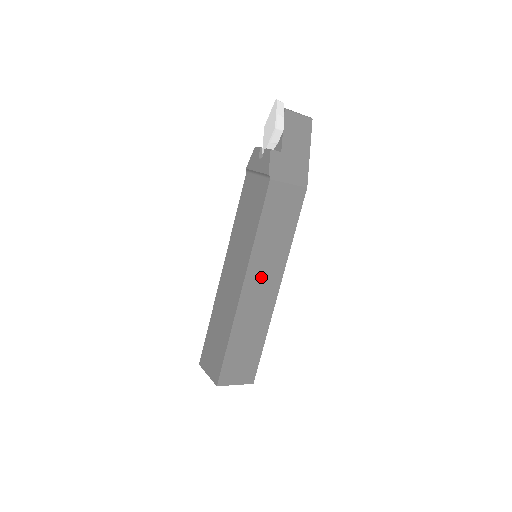
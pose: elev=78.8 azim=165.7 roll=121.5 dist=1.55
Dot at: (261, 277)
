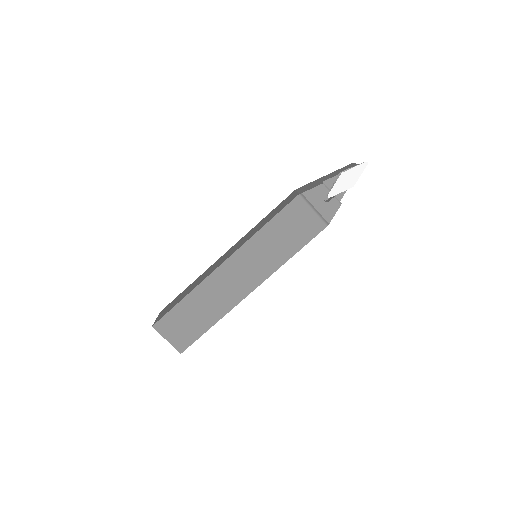
Dot at: occluded
